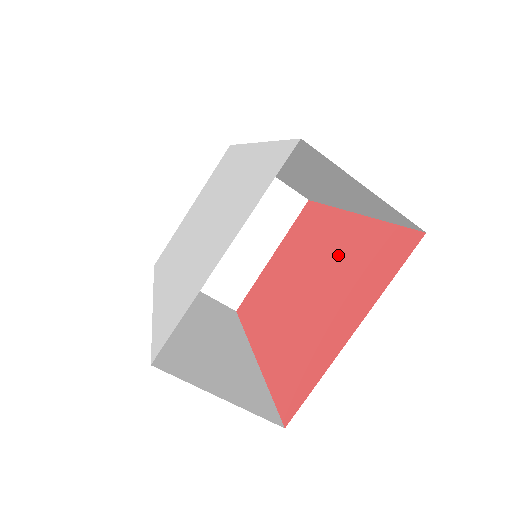
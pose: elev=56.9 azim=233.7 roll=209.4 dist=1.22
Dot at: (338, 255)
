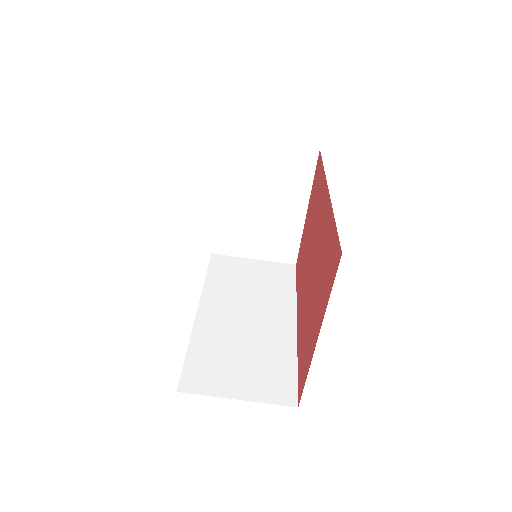
Dot at: (320, 241)
